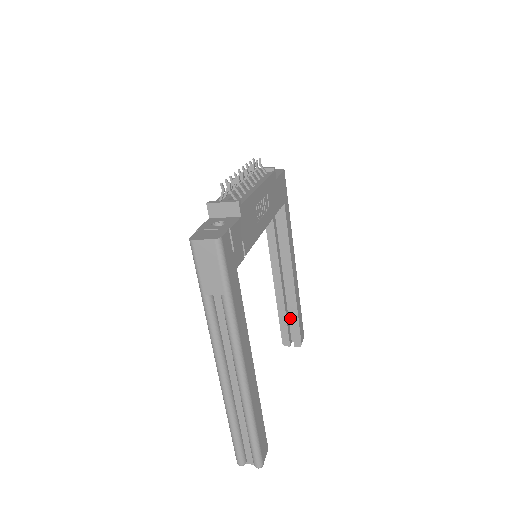
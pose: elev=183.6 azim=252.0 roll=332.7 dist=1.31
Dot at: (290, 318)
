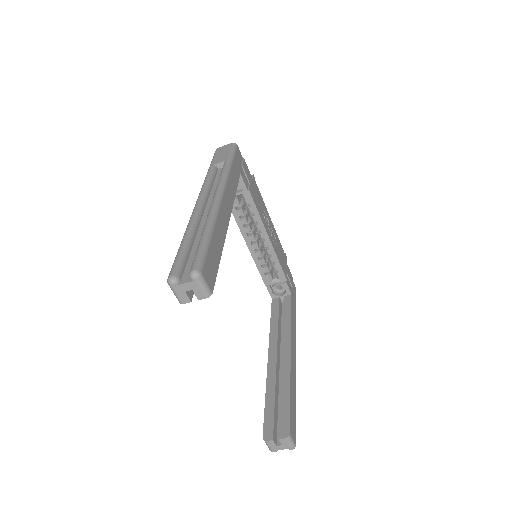
Dot at: occluded
